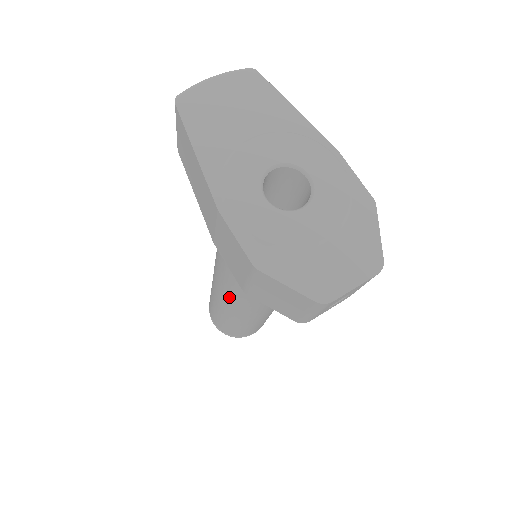
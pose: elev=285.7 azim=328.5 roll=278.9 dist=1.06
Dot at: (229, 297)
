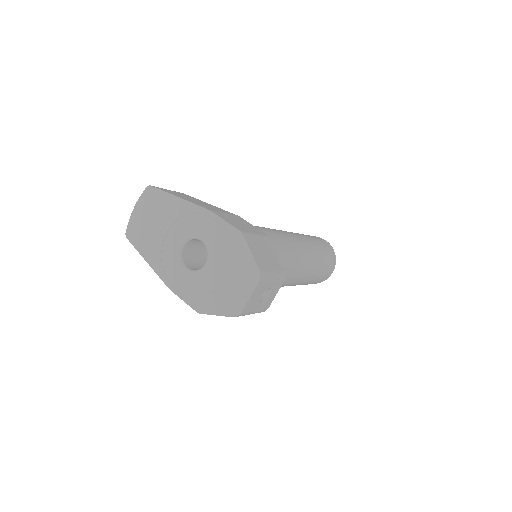
Dot at: occluded
